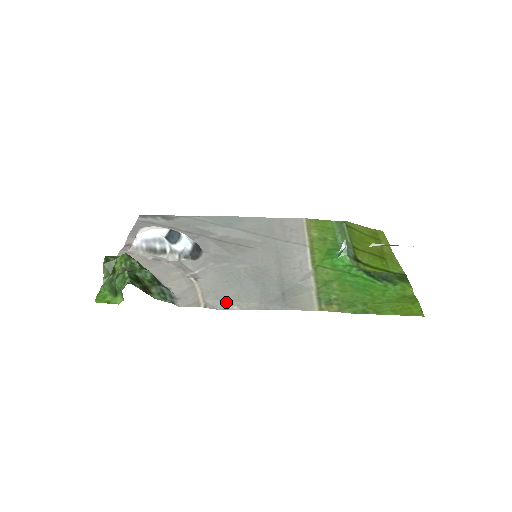
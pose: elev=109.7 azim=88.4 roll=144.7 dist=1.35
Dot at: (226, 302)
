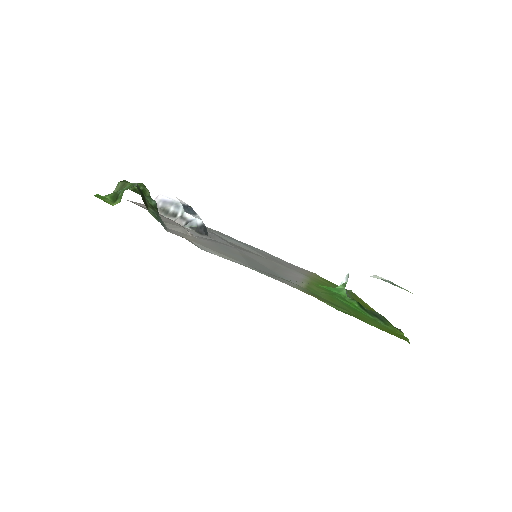
Dot at: (211, 250)
